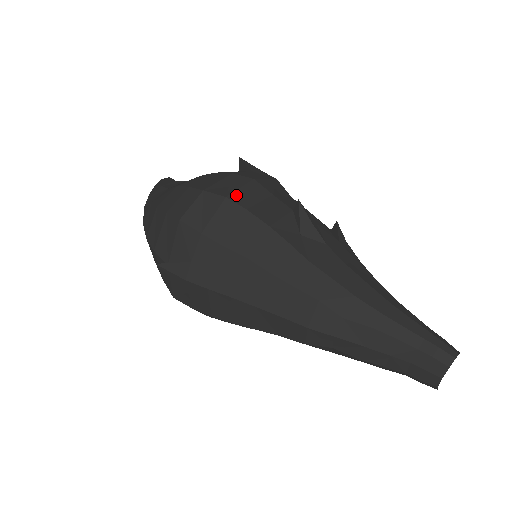
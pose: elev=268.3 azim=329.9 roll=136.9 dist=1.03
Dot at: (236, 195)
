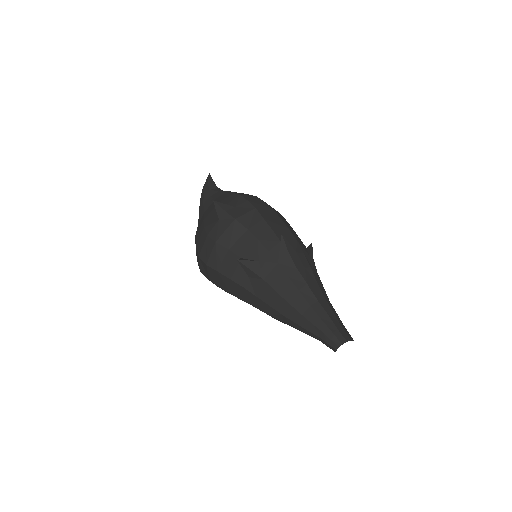
Dot at: (210, 261)
